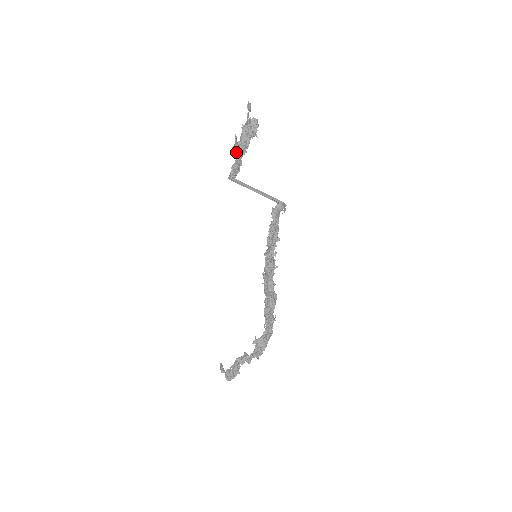
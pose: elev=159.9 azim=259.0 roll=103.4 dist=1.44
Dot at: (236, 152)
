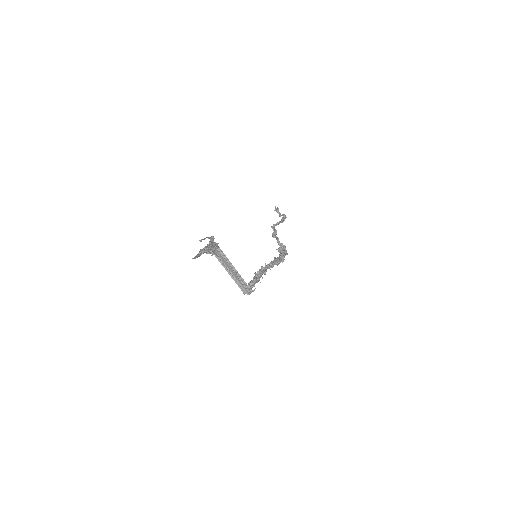
Dot at: occluded
